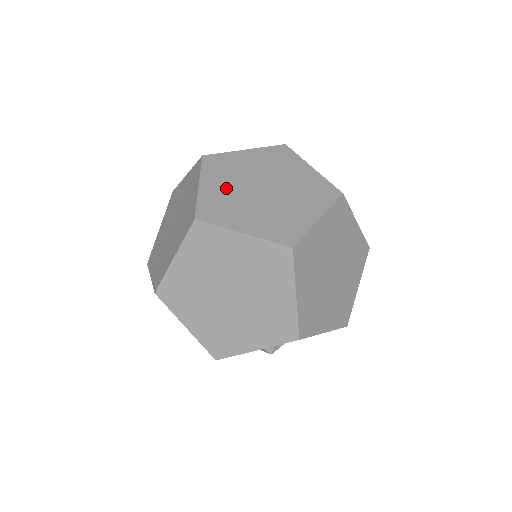
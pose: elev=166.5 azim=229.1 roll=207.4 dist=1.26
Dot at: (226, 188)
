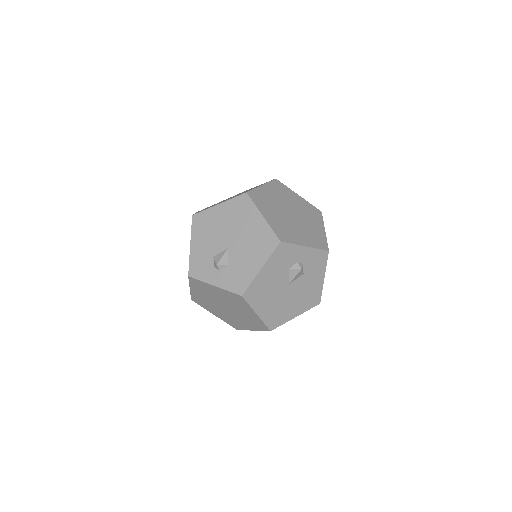
Dot at: occluded
